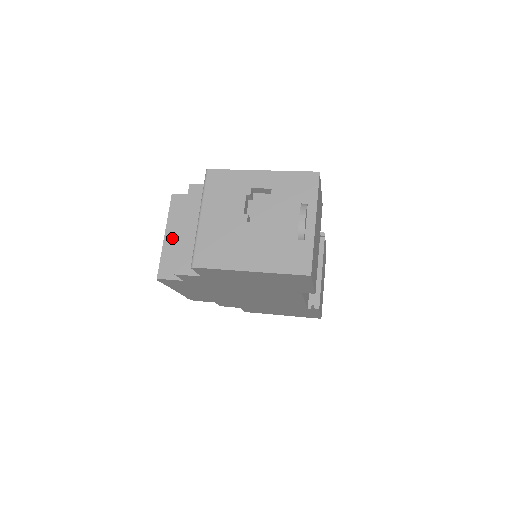
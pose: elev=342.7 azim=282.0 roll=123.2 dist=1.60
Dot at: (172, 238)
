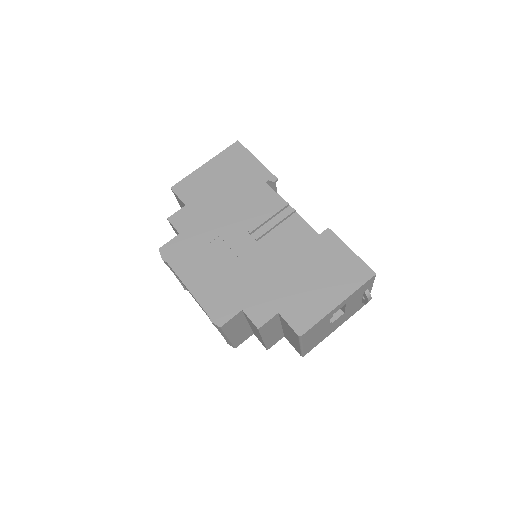
Dot at: (235, 335)
